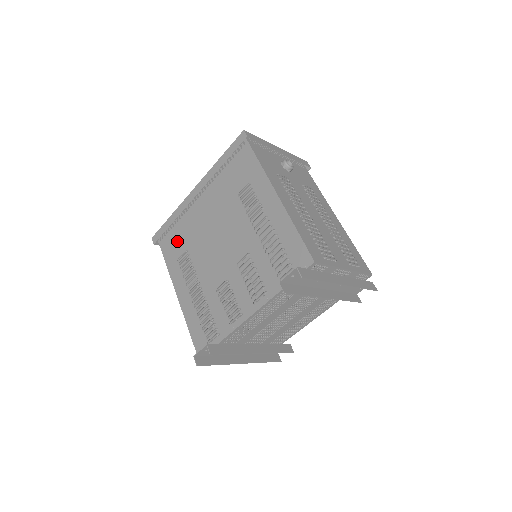
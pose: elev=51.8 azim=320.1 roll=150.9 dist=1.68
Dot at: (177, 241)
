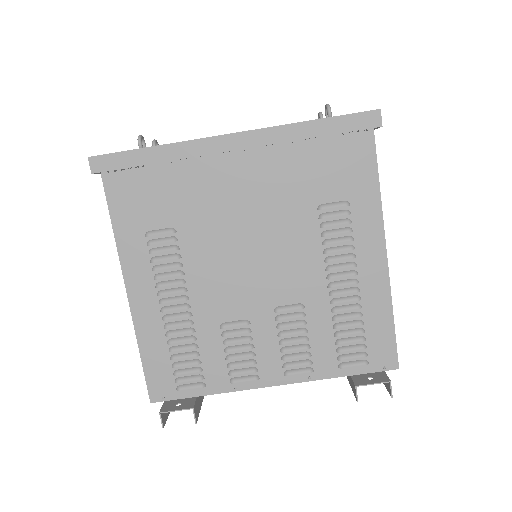
Dot at: (154, 199)
